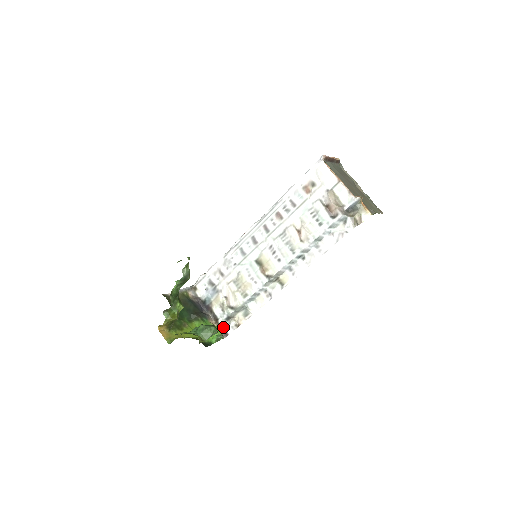
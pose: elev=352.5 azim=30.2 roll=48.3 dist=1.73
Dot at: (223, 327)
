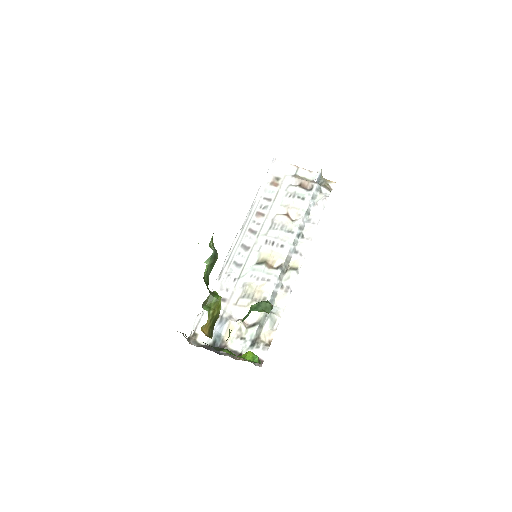
Dot at: occluded
